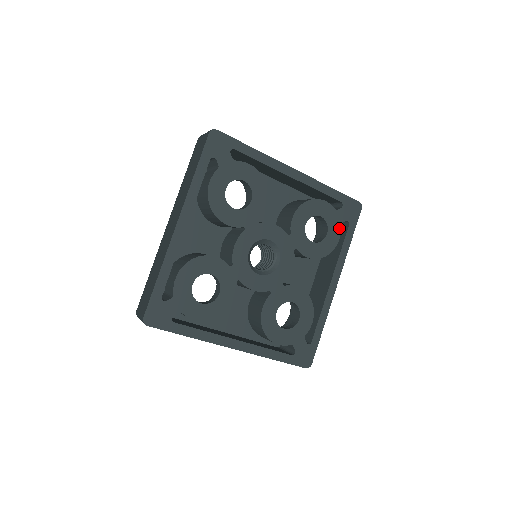
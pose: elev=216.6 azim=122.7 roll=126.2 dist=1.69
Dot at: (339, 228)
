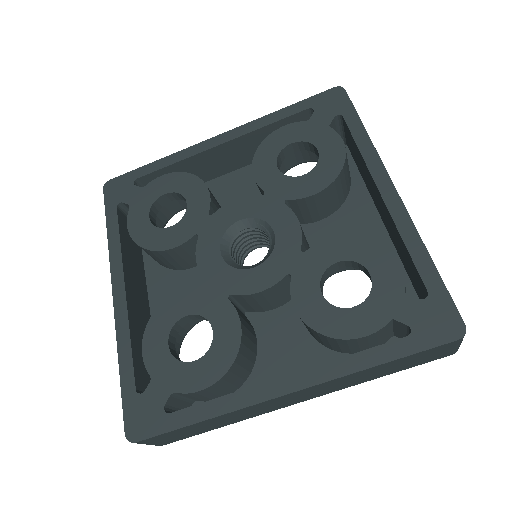
Dot at: (331, 132)
